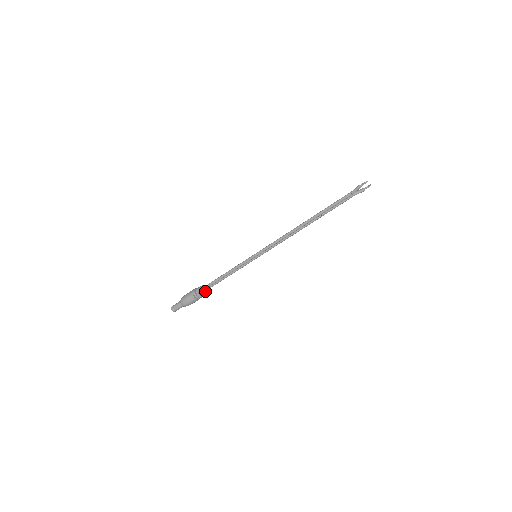
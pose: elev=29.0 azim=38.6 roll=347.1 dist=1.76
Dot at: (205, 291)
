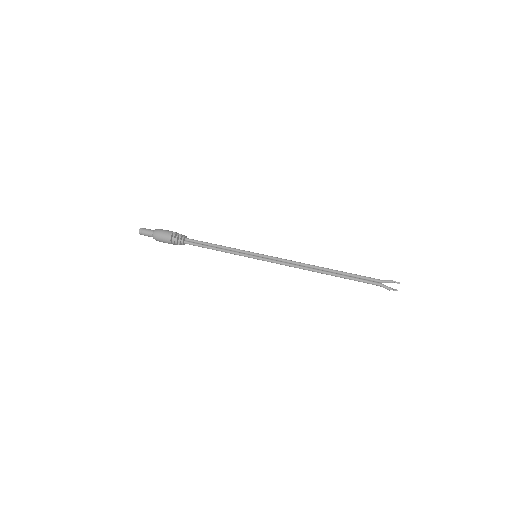
Dot at: (184, 242)
